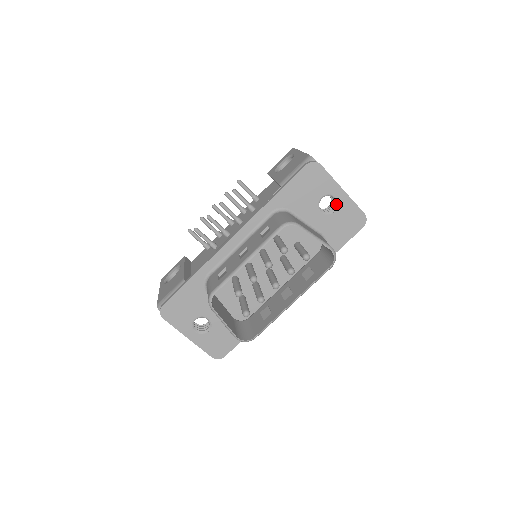
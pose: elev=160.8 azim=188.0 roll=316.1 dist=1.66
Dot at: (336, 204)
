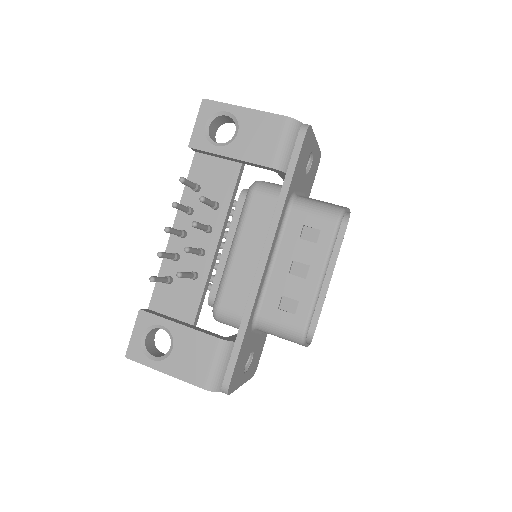
Dot at: (311, 158)
